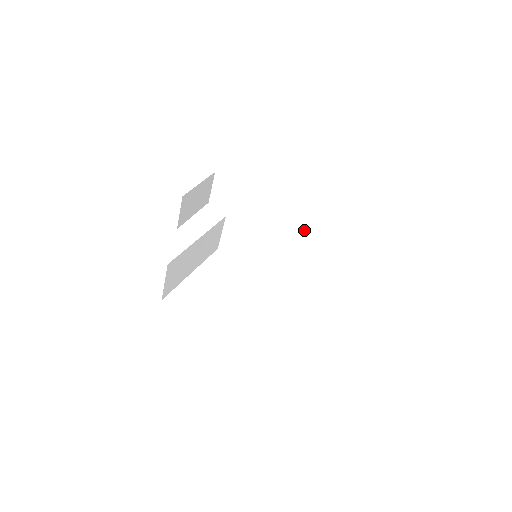
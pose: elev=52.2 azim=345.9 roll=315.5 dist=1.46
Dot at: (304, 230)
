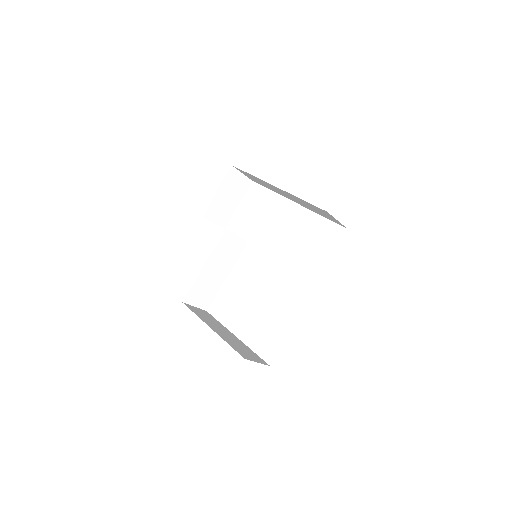
Dot at: (302, 202)
